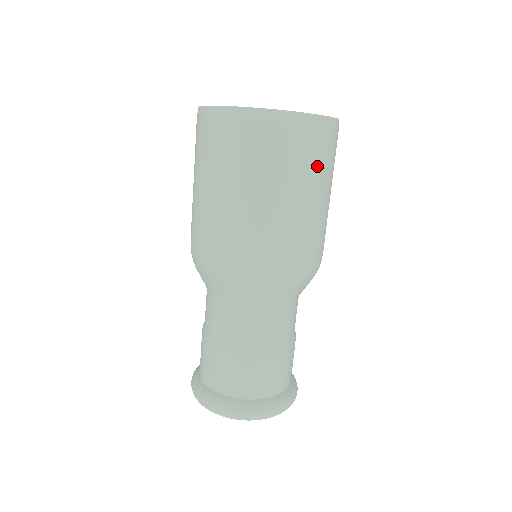
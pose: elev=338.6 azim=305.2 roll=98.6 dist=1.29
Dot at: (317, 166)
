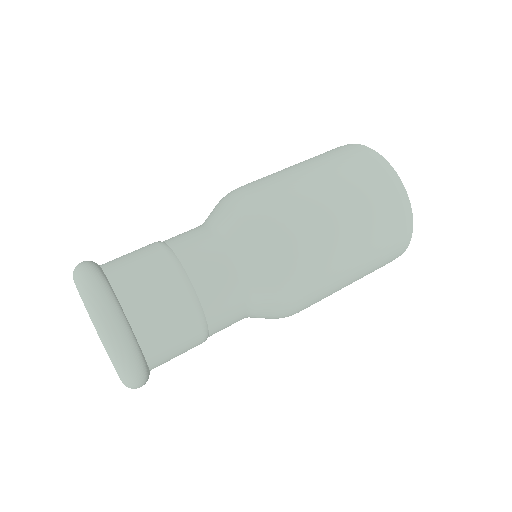
Dot at: (356, 179)
